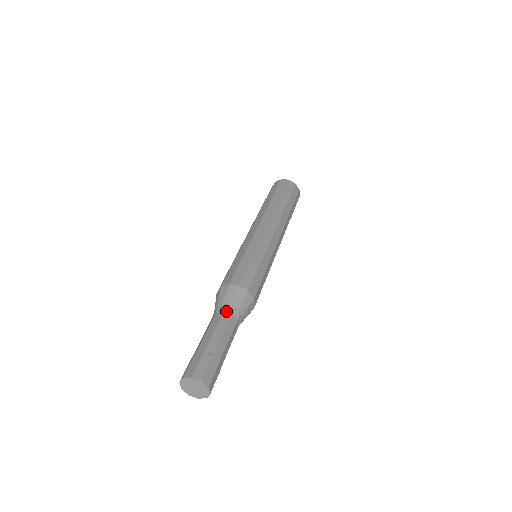
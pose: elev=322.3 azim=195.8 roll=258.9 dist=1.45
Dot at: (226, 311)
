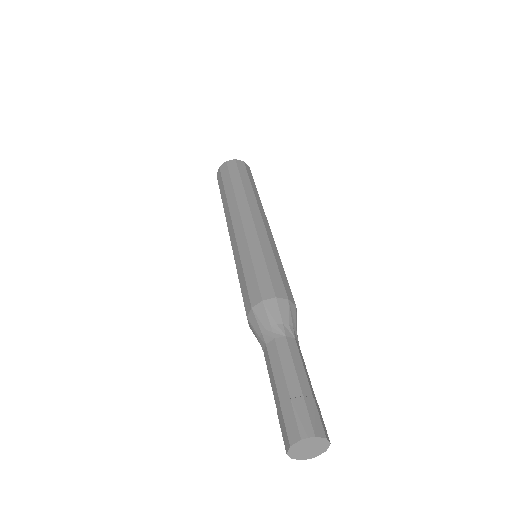
Dot at: (296, 338)
